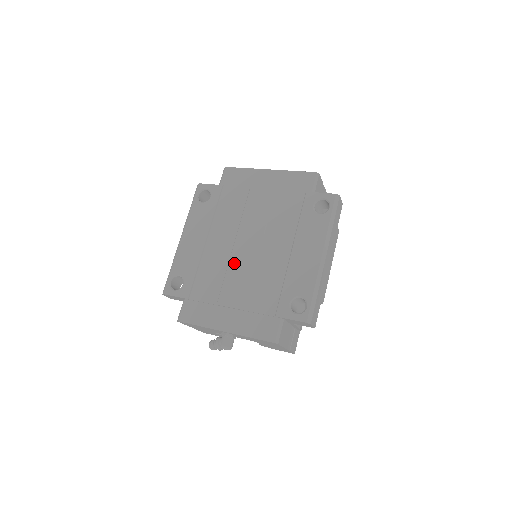
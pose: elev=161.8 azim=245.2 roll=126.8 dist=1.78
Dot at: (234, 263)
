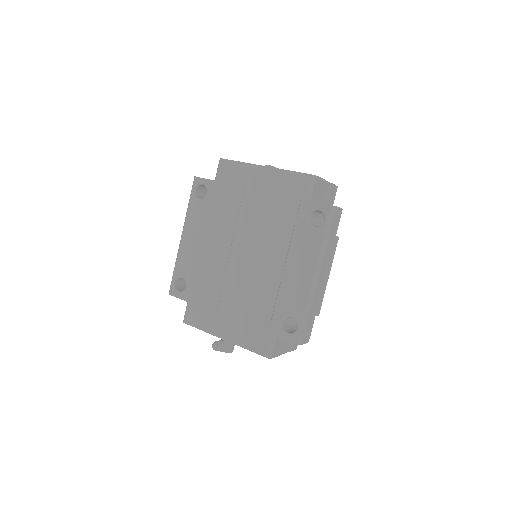
Dot at: (230, 272)
